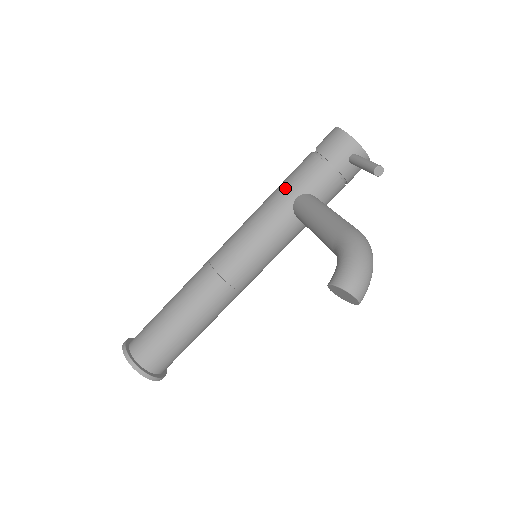
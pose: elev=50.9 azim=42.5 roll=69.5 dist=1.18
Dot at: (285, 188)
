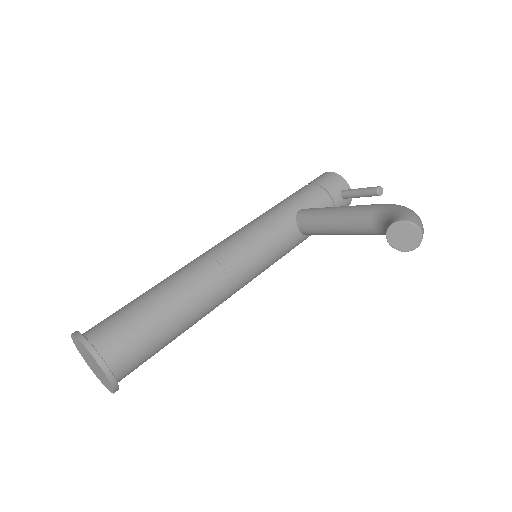
Dot at: (287, 202)
